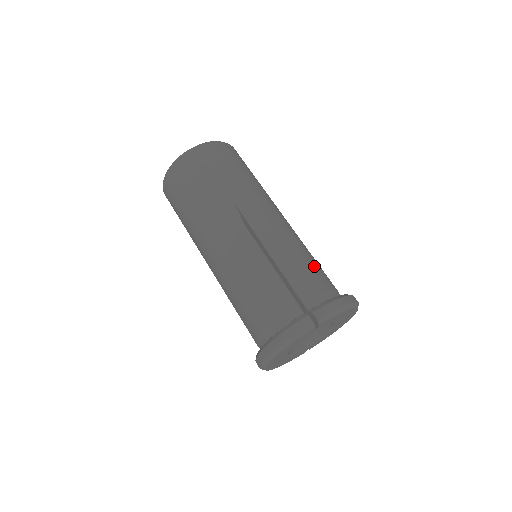
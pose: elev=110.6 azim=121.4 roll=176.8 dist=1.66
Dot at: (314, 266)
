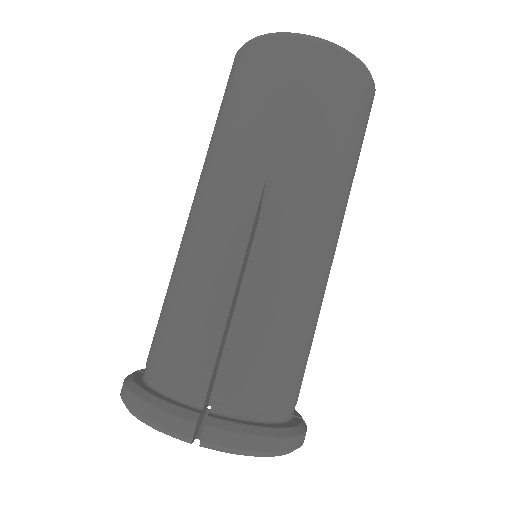
Dot at: (291, 354)
